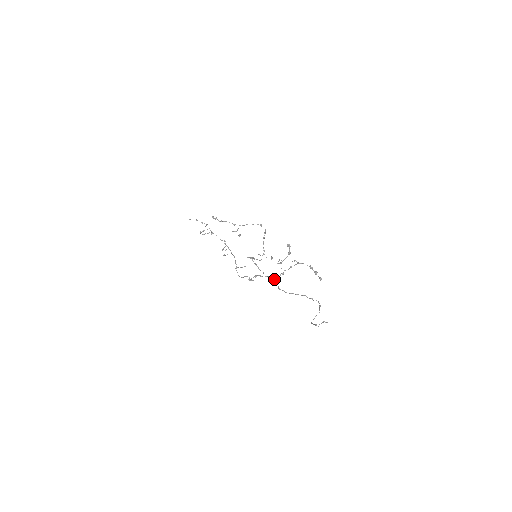
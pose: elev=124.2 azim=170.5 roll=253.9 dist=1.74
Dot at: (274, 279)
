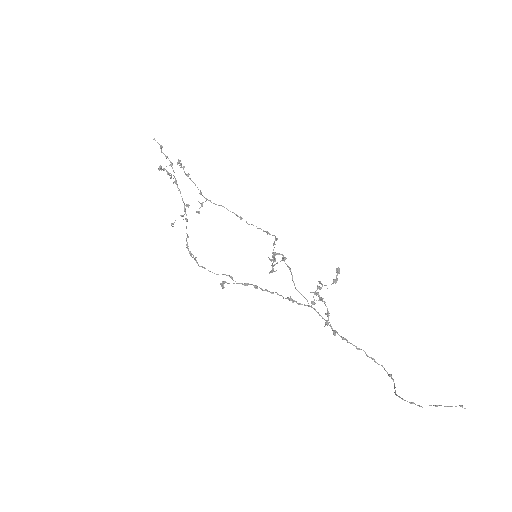
Dot at: (301, 304)
